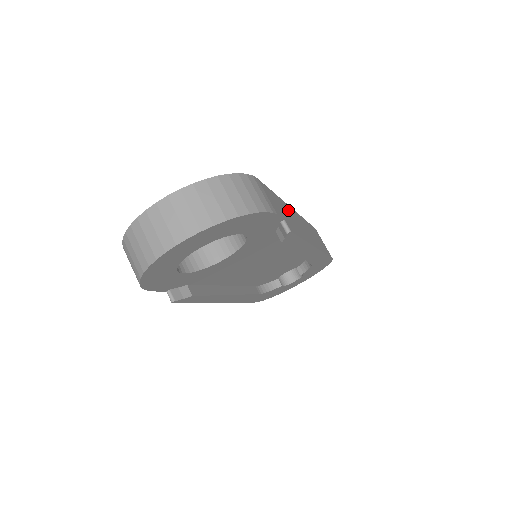
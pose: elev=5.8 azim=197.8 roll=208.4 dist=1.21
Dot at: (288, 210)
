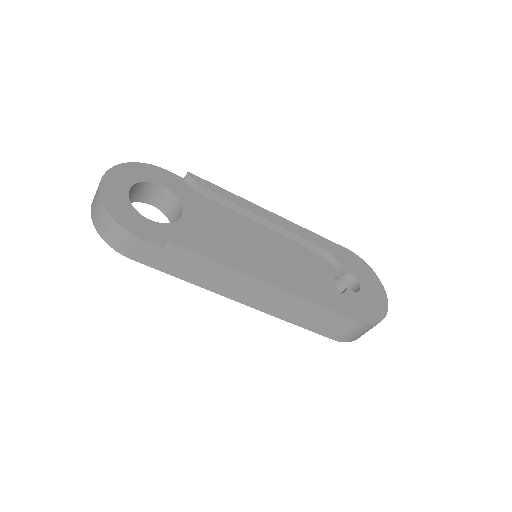
Dot at: occluded
